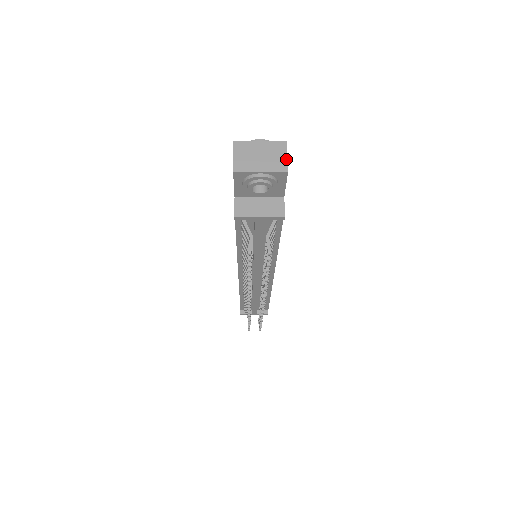
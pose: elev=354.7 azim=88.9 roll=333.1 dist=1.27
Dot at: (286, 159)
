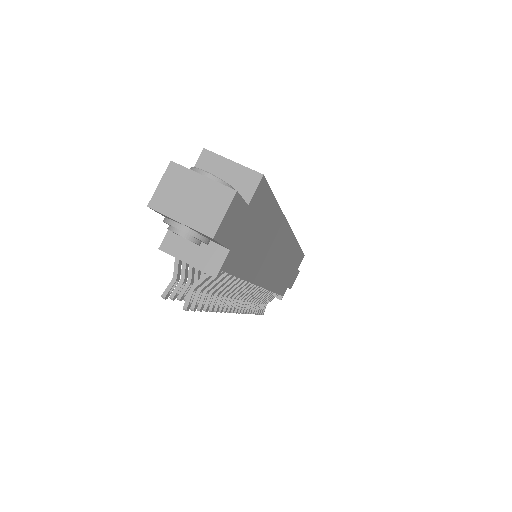
Dot at: (221, 218)
